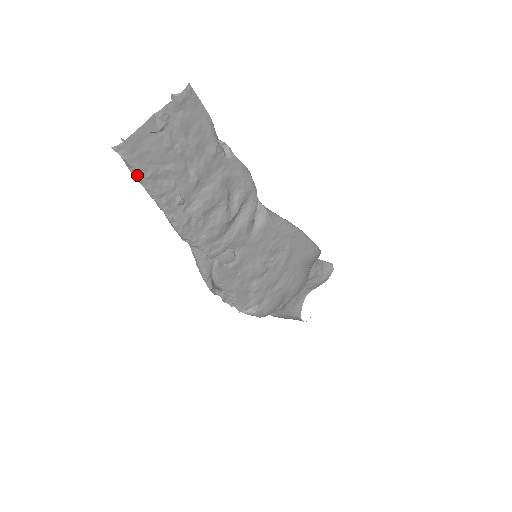
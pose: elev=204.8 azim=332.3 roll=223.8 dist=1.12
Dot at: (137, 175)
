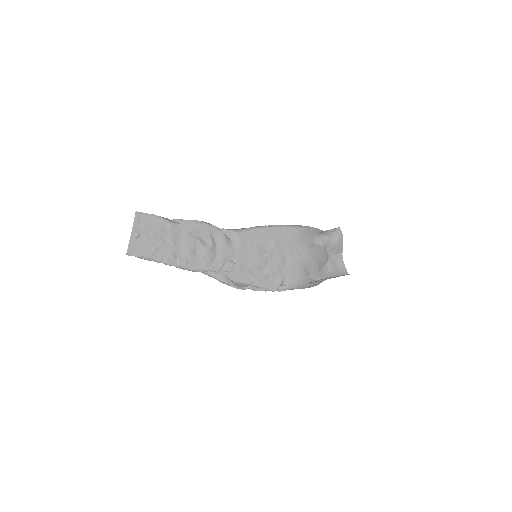
Dot at: (145, 258)
